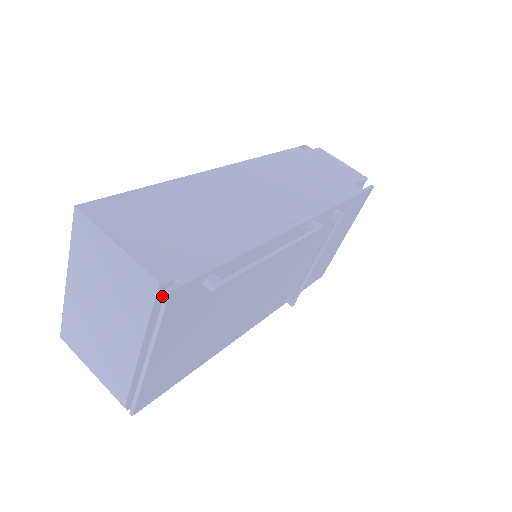
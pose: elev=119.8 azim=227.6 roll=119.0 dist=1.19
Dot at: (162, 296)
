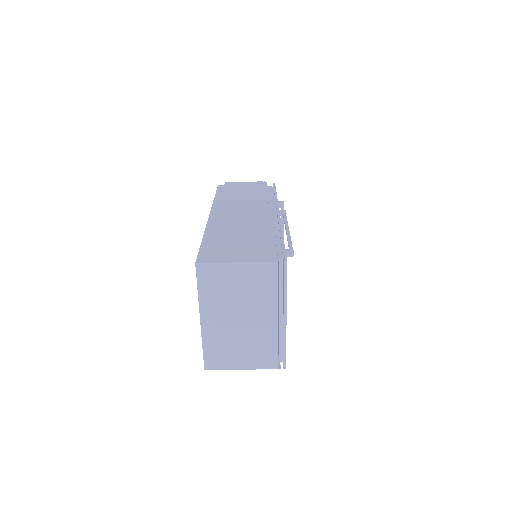
Dot at: (277, 272)
